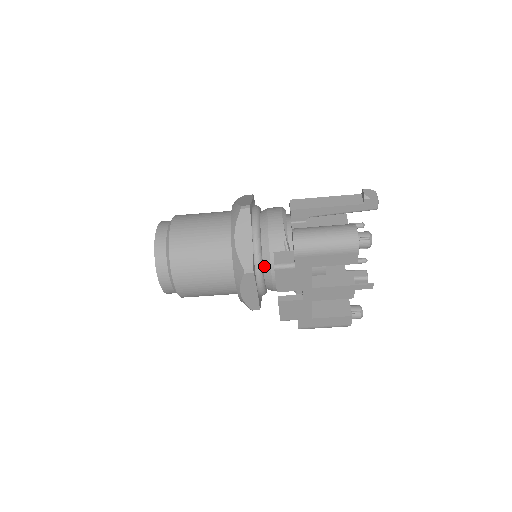
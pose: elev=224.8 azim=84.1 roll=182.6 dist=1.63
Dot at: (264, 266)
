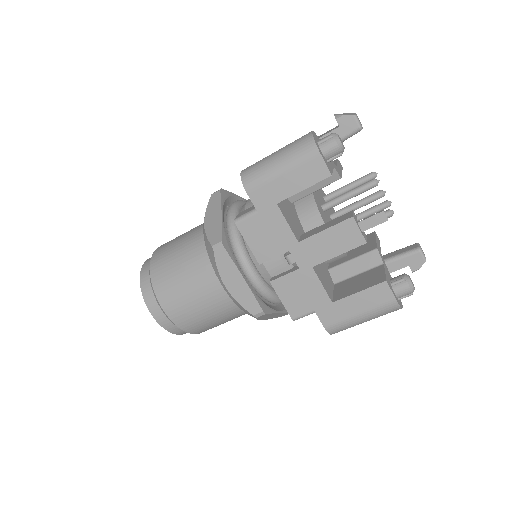
Dot at: (247, 246)
